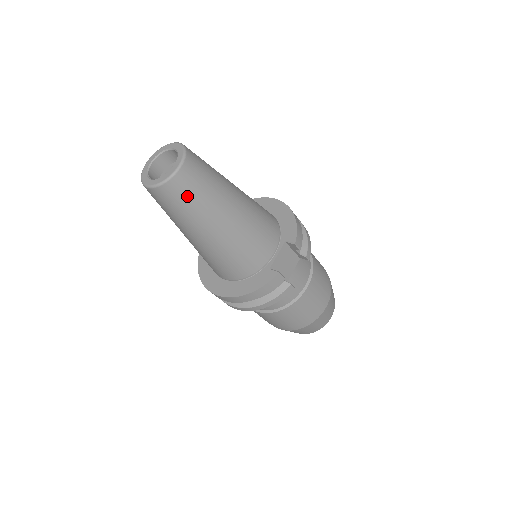
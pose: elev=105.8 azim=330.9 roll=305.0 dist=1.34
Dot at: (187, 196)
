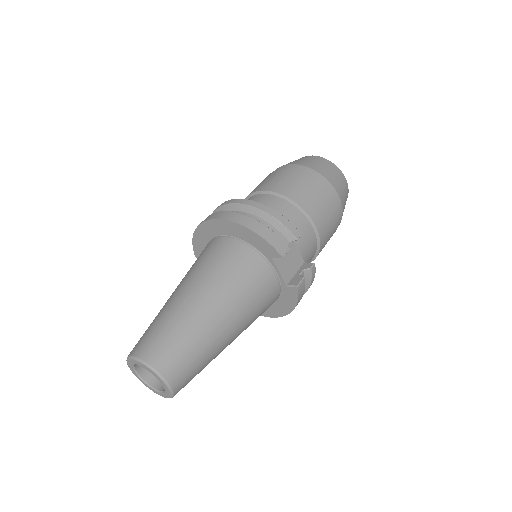
Dot at: (193, 374)
